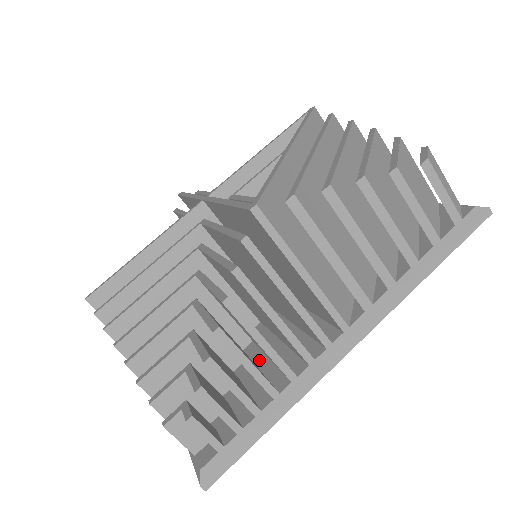
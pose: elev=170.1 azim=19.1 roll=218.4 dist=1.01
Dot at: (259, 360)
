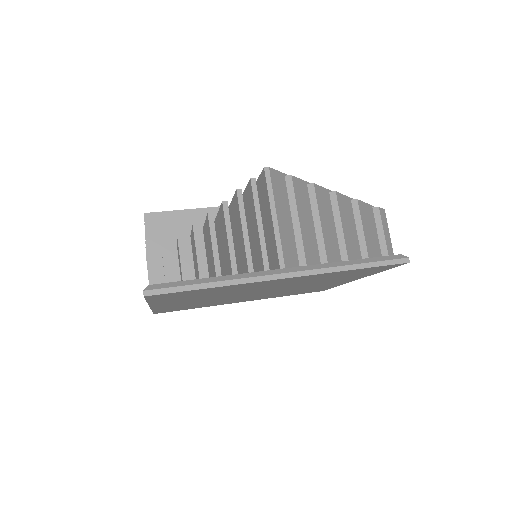
Dot at: occluded
